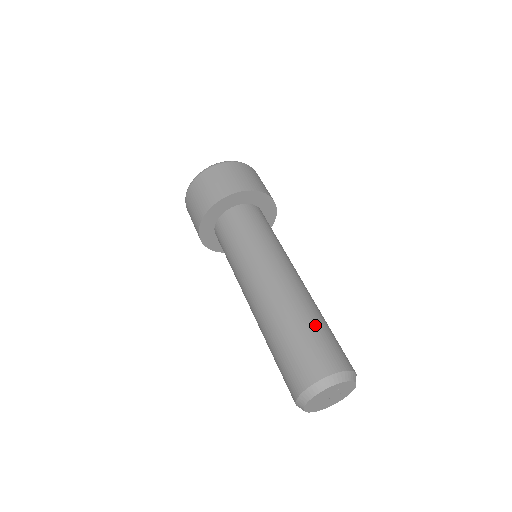
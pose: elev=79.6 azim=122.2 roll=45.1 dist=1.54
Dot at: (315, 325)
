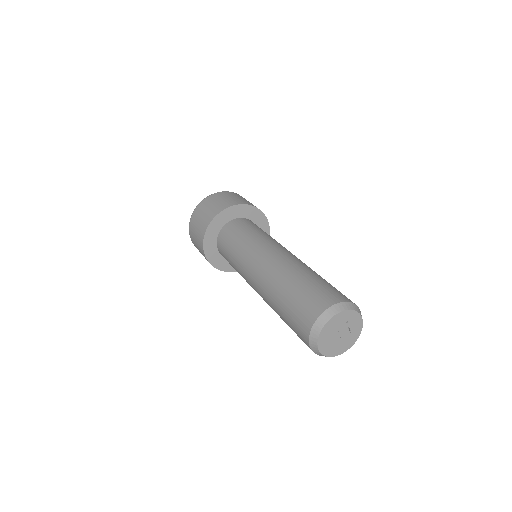
Dot at: (319, 277)
